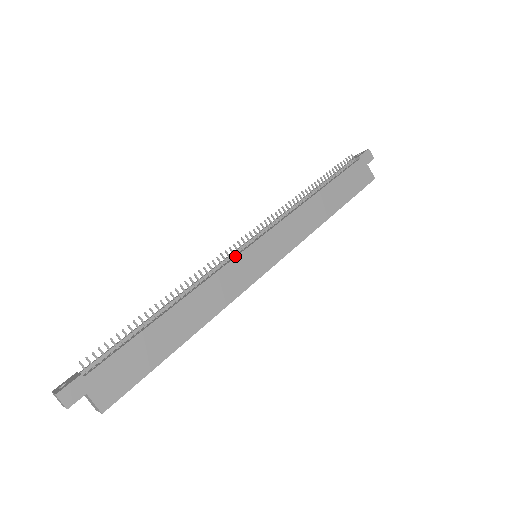
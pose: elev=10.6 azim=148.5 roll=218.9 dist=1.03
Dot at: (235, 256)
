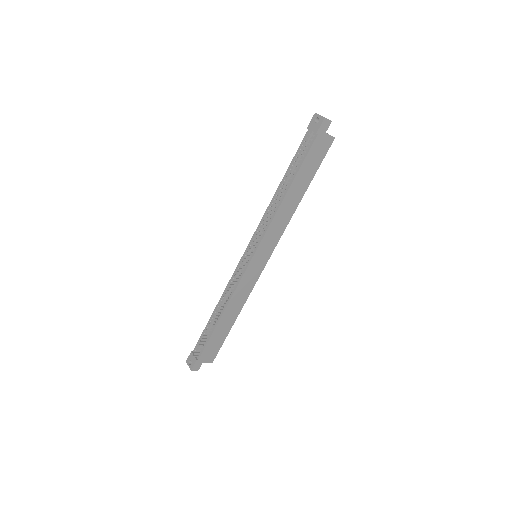
Dot at: (244, 271)
